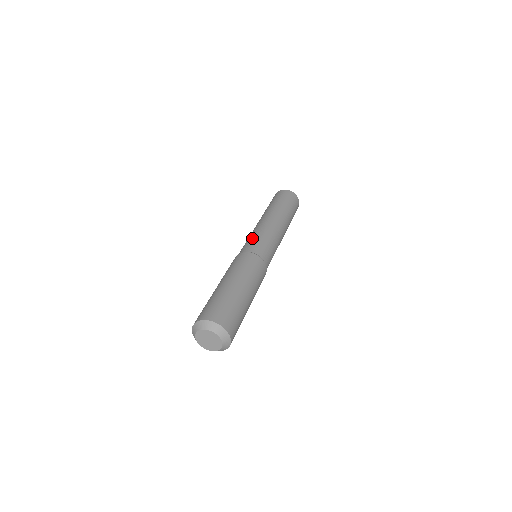
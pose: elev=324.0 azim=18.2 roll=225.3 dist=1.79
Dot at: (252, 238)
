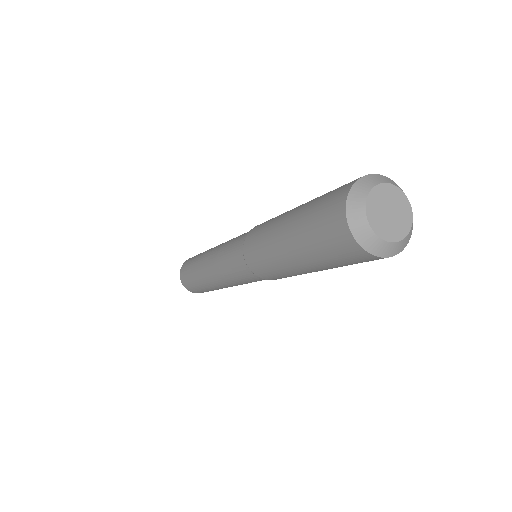
Dot at: occluded
